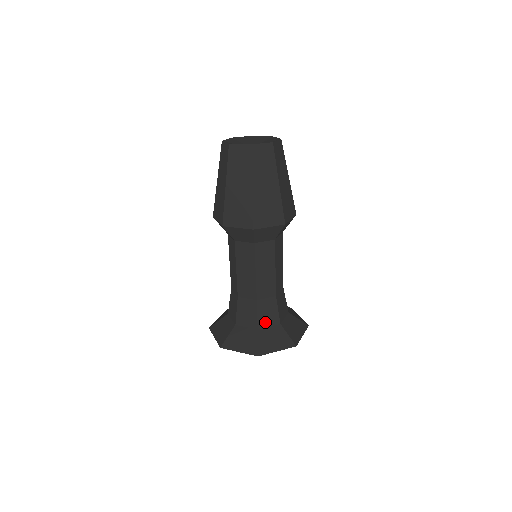
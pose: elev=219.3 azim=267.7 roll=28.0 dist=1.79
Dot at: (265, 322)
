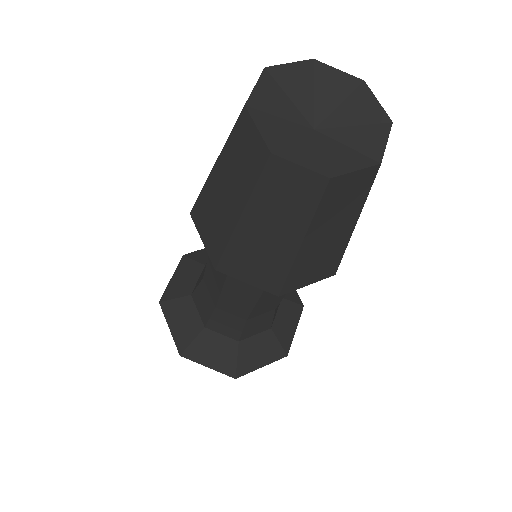
Dot at: (251, 333)
